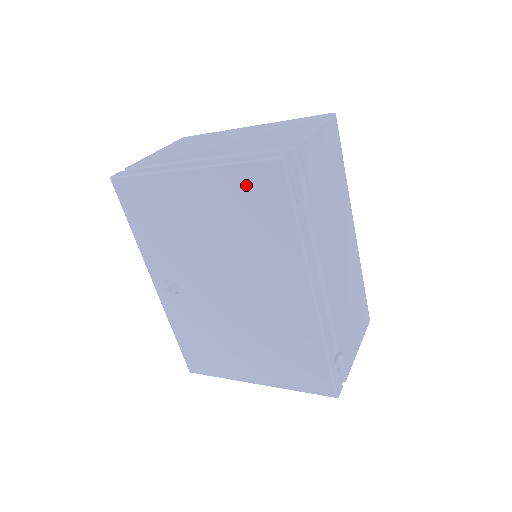
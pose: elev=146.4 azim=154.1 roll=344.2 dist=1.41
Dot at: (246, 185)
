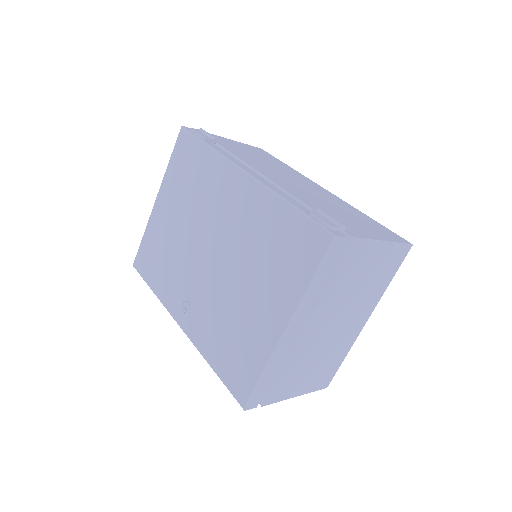
Dot at: (178, 164)
